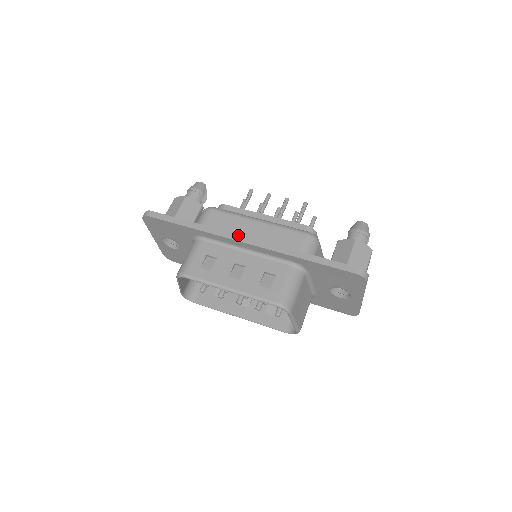
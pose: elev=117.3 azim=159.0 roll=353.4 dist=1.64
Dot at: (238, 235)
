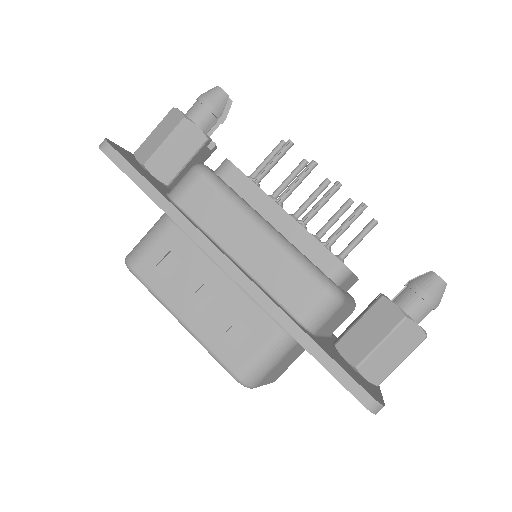
Dot at: (217, 250)
